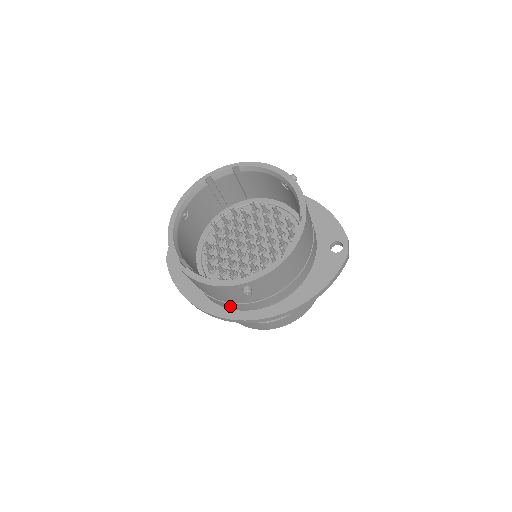
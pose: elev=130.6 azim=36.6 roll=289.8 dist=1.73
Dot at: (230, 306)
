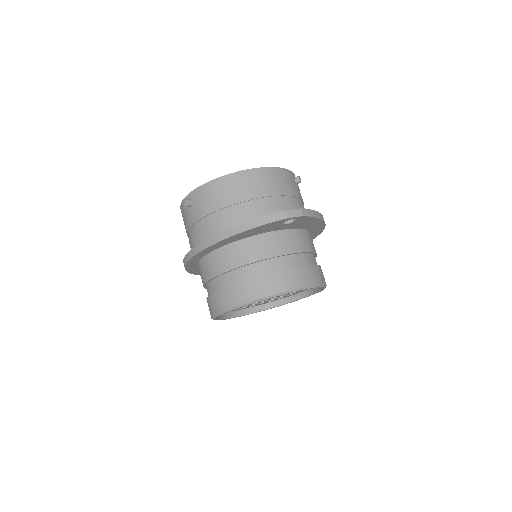
Dot at: occluded
